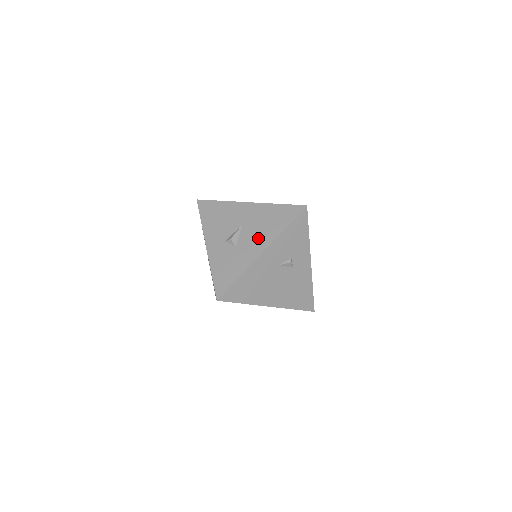
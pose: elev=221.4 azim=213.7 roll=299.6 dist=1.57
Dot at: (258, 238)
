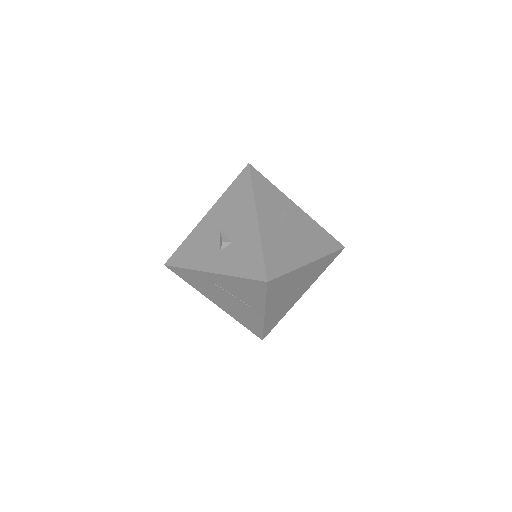
Dot at: (242, 217)
